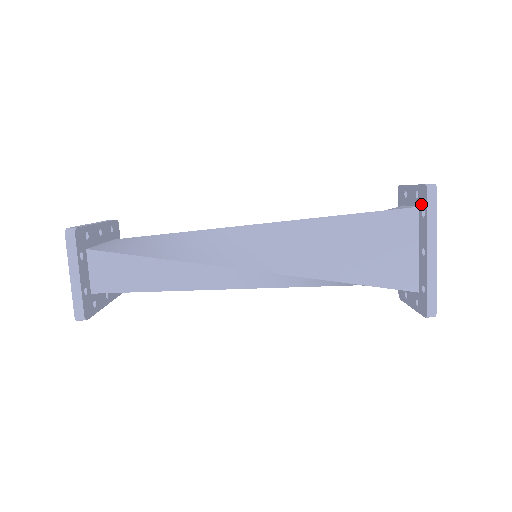
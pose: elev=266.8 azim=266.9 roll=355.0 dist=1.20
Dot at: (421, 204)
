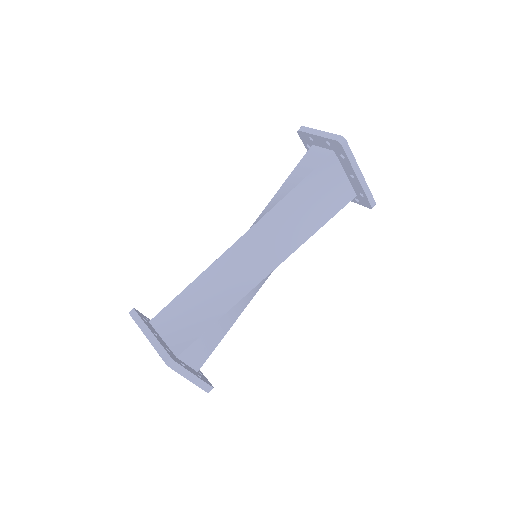
Dot at: (337, 151)
